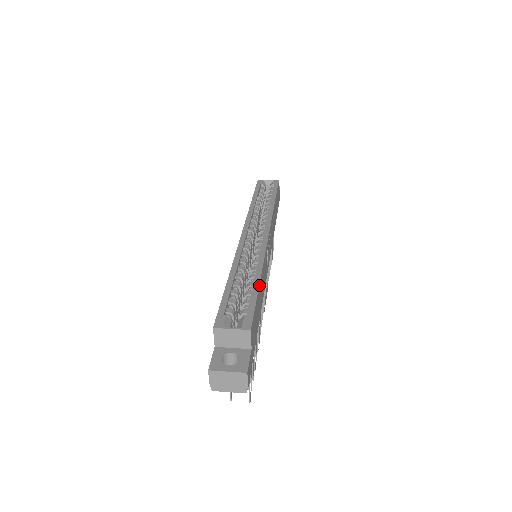
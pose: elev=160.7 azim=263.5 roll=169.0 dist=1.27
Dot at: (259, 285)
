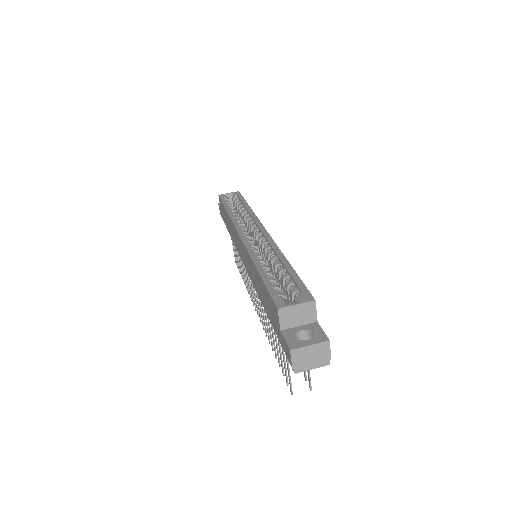
Dot at: (291, 267)
